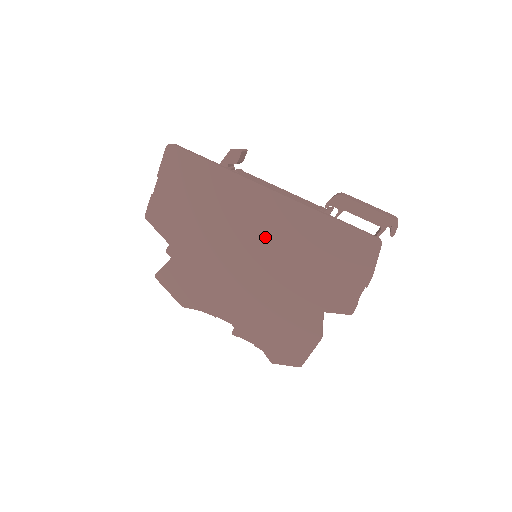
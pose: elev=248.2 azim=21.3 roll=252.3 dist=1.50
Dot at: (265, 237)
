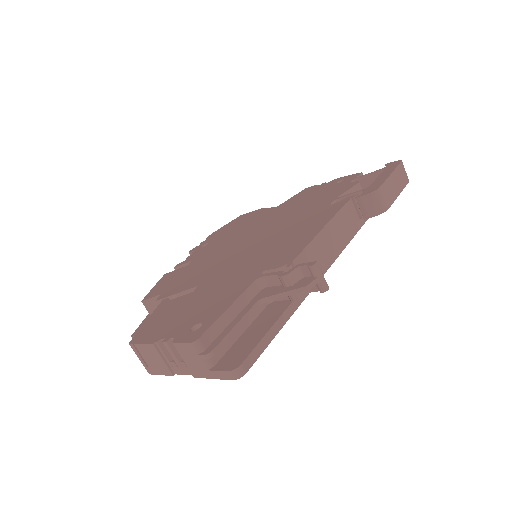
Dot at: occluded
